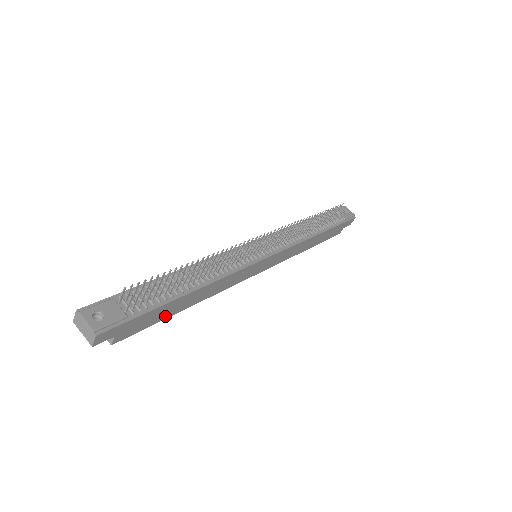
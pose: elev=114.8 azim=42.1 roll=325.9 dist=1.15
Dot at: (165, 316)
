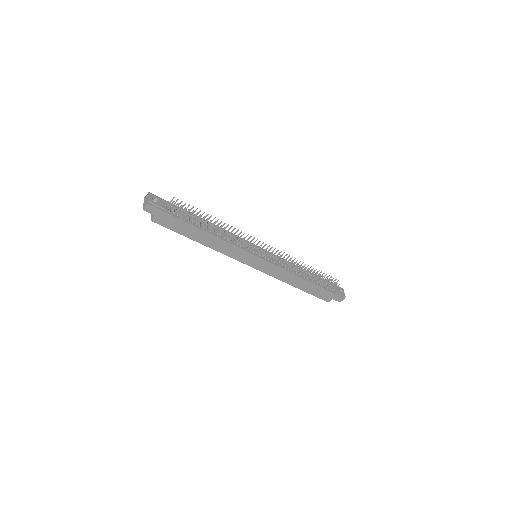
Dot at: (184, 233)
